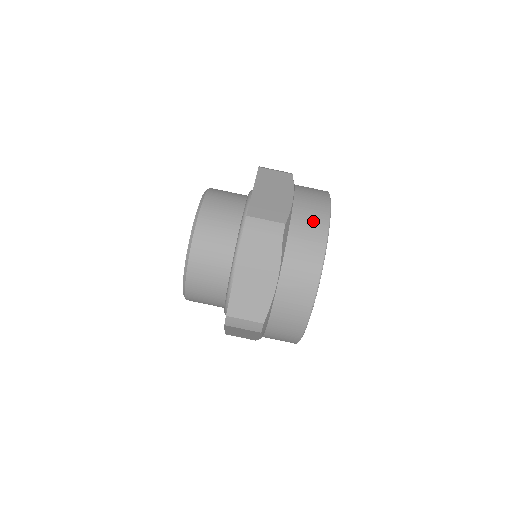
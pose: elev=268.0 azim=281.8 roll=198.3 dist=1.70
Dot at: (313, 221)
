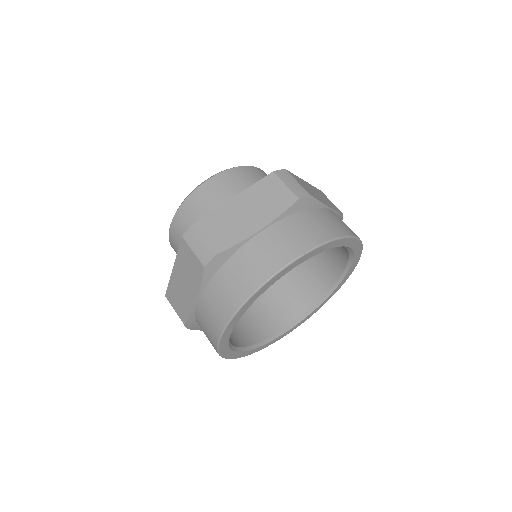
Dot at: (334, 224)
